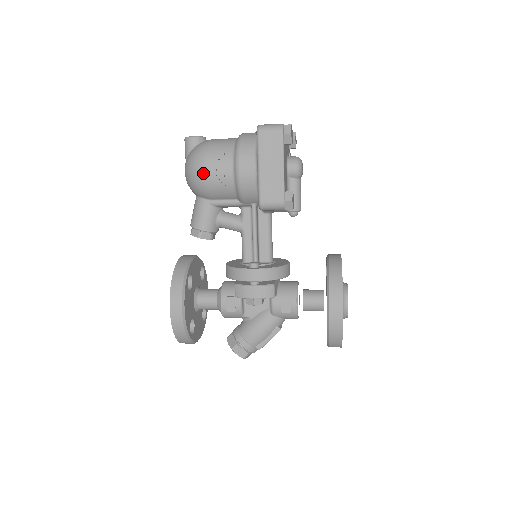
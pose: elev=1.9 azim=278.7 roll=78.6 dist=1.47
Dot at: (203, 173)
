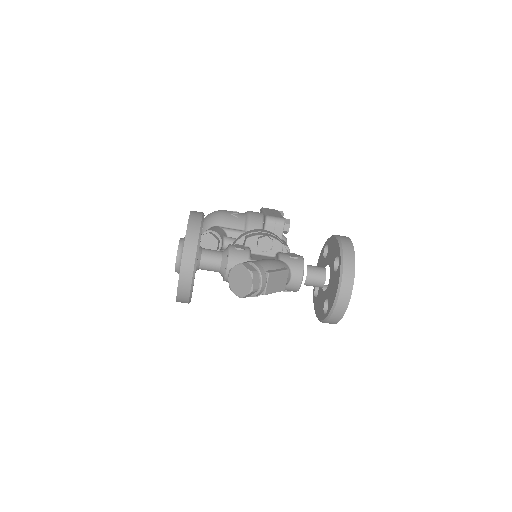
Dot at: (222, 211)
